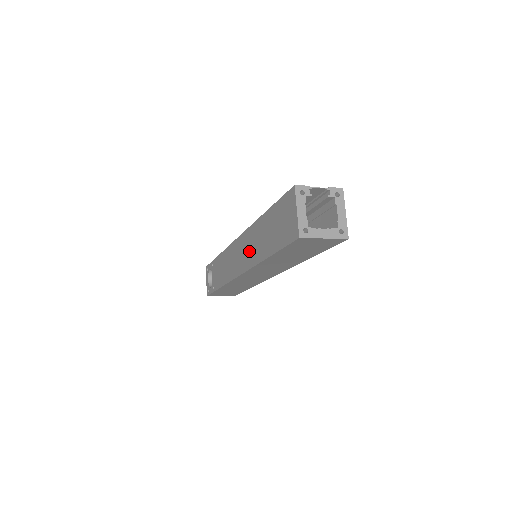
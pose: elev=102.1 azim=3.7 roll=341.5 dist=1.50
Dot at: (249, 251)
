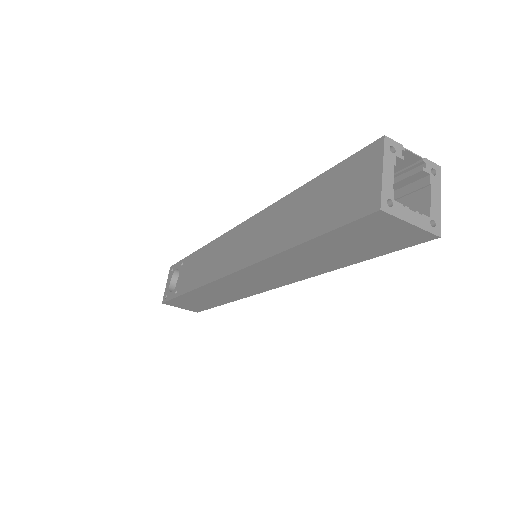
Dot at: (258, 240)
